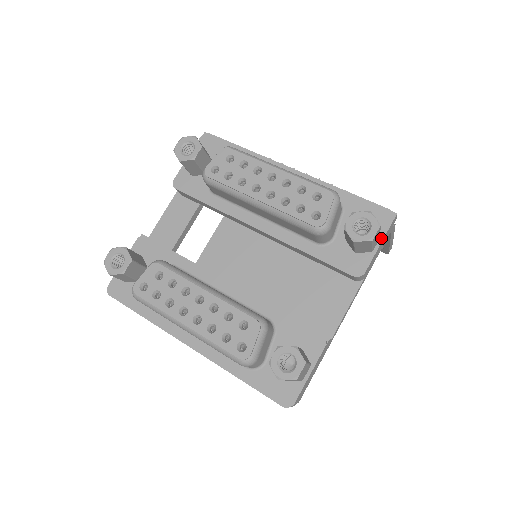
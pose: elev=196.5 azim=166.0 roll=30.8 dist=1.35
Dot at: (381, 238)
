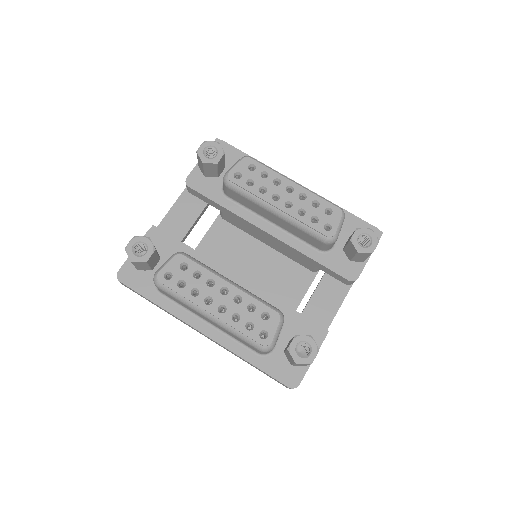
Dot at: occluded
